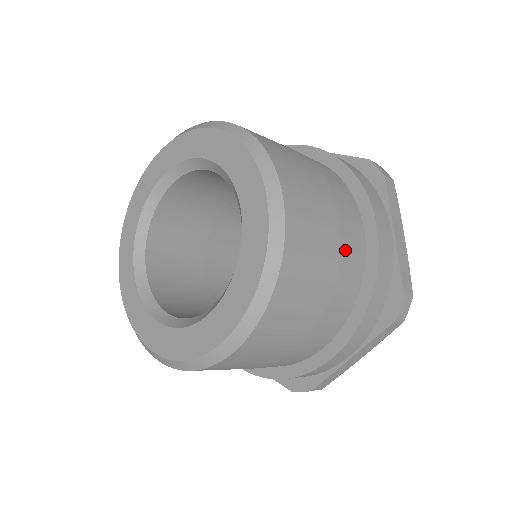
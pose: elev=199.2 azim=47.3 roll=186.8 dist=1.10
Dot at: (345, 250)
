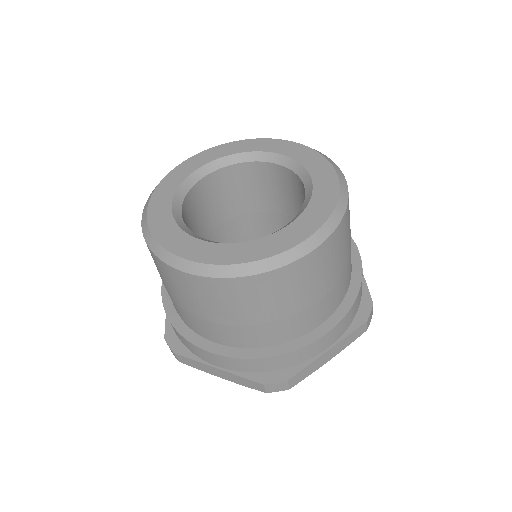
Dot at: occluded
